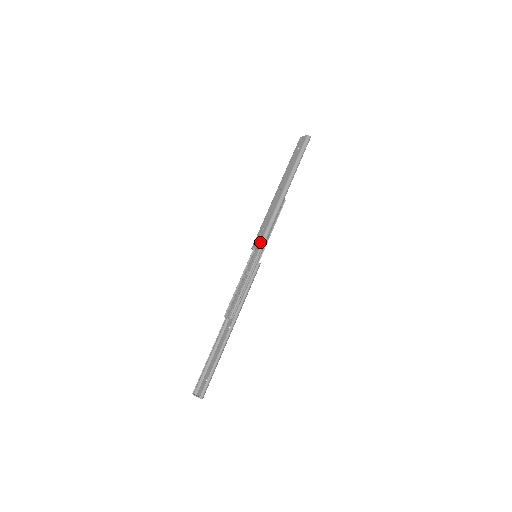
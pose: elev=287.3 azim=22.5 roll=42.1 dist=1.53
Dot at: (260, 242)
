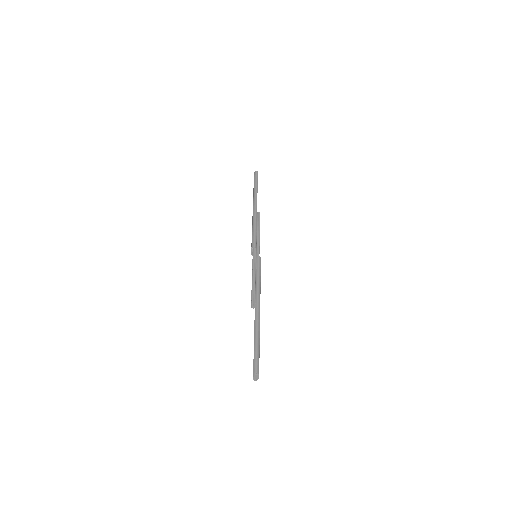
Dot at: occluded
